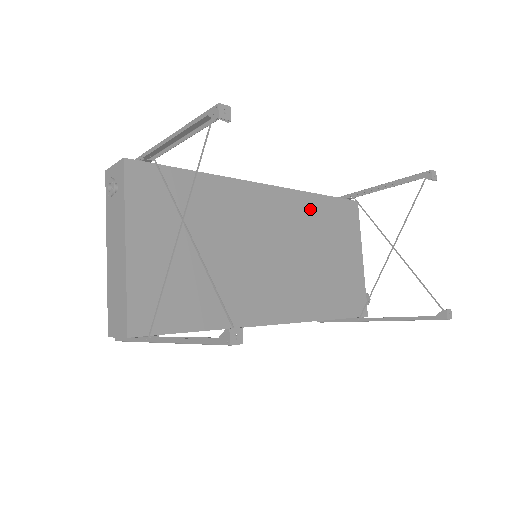
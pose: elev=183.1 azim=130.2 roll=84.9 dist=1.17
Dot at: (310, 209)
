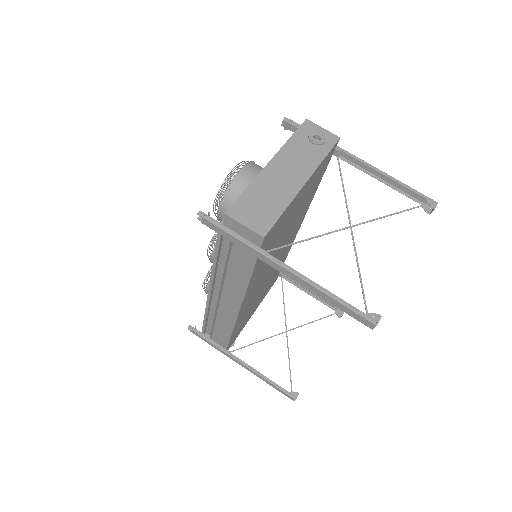
Dot at: (282, 261)
